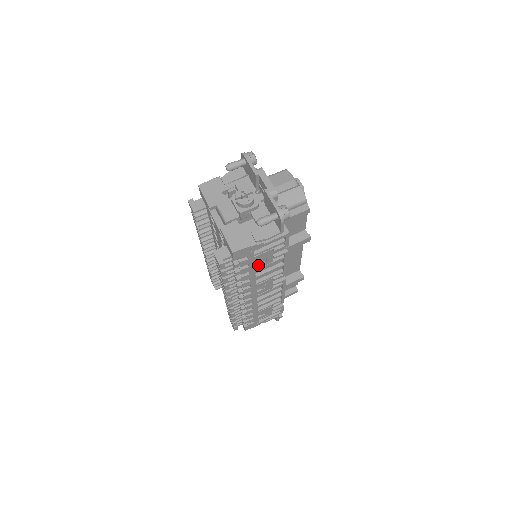
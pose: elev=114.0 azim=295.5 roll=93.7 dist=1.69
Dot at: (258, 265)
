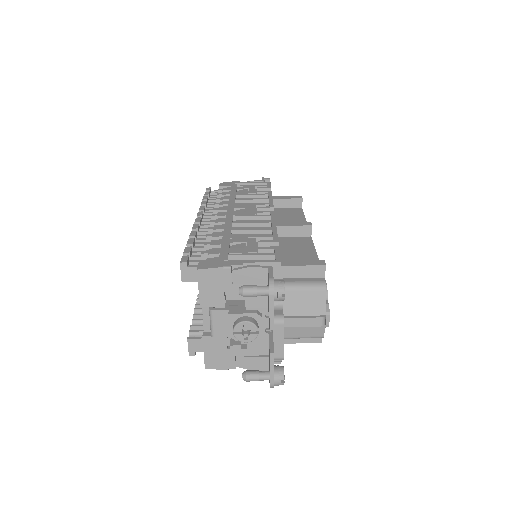
Dot at: occluded
